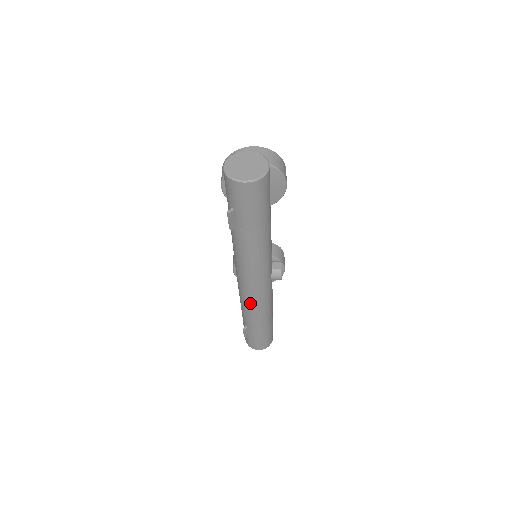
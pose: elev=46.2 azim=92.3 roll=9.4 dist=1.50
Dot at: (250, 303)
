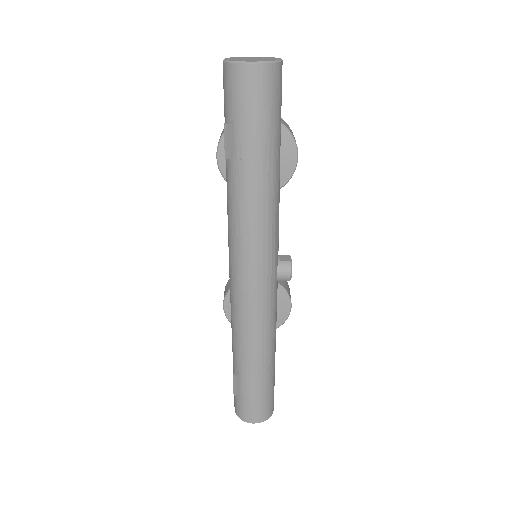
Dot at: (246, 317)
